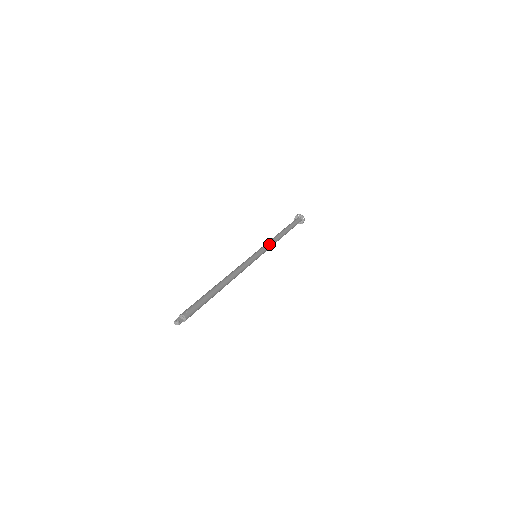
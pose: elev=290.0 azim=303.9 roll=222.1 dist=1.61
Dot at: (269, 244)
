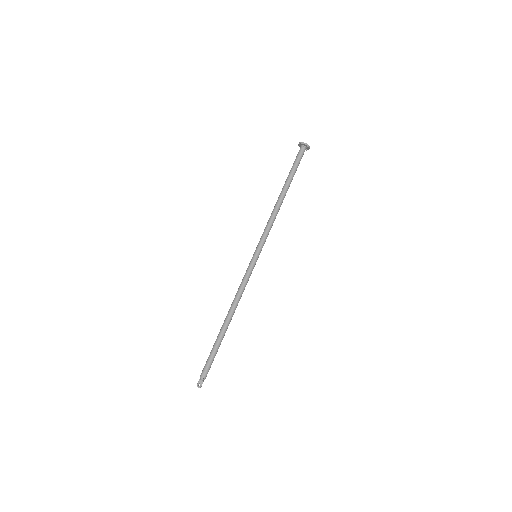
Dot at: (267, 230)
